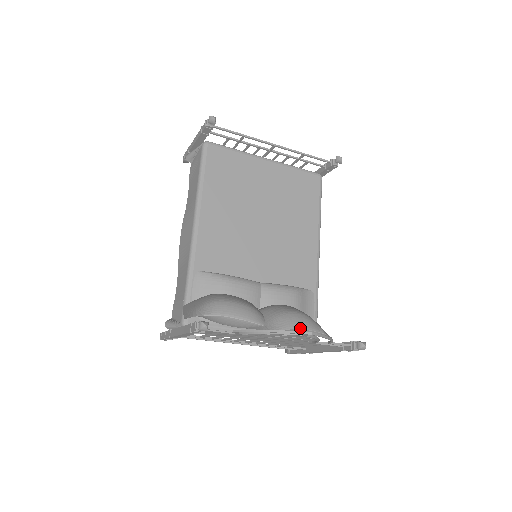
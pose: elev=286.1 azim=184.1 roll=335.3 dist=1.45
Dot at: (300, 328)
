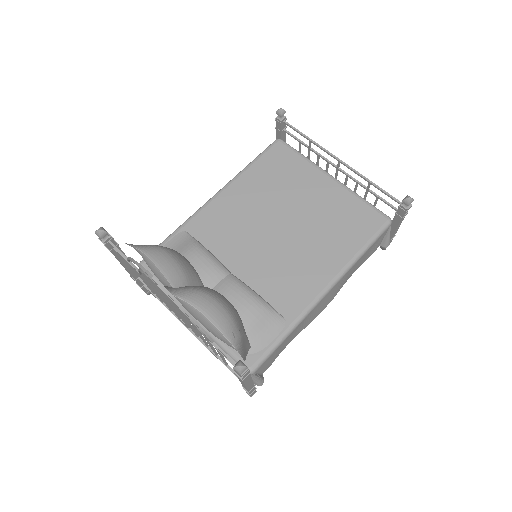
Dot at: (202, 311)
